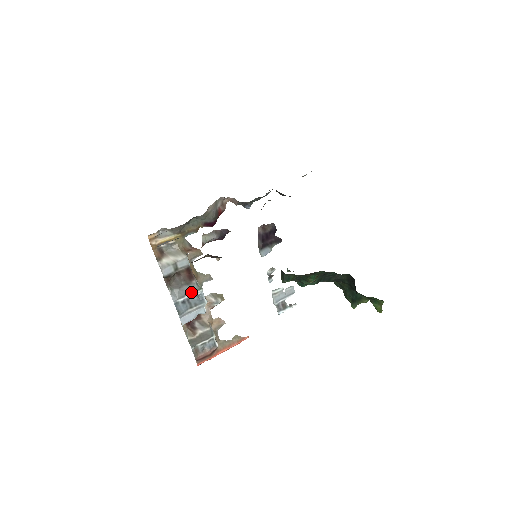
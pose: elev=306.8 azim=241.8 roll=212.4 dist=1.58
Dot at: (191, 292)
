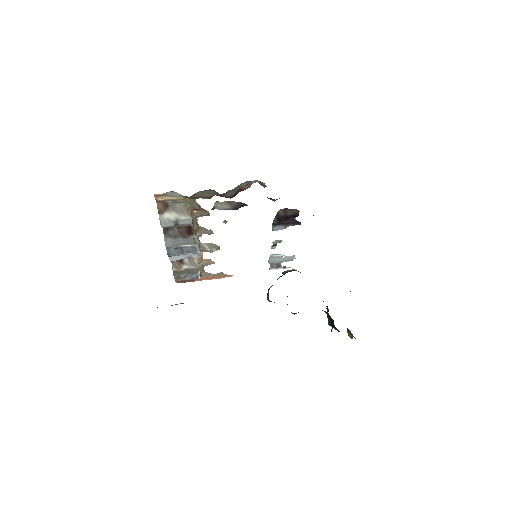
Dot at: (186, 244)
